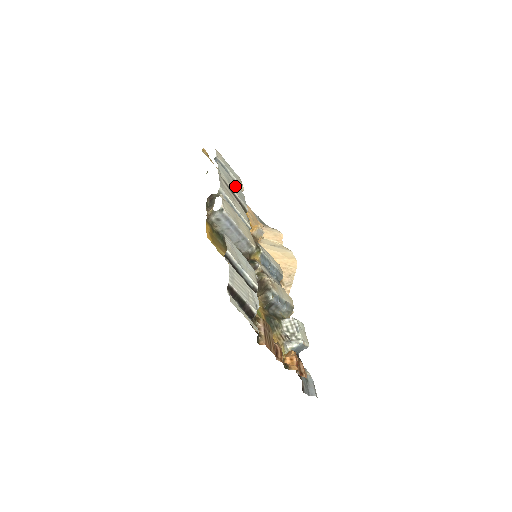
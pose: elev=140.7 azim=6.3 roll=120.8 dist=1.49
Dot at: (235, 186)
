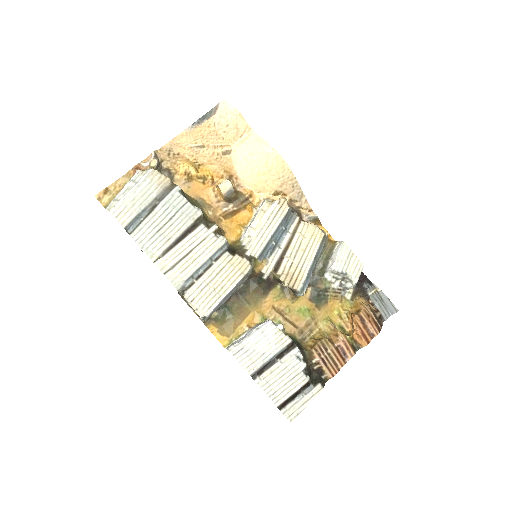
Dot at: (167, 215)
